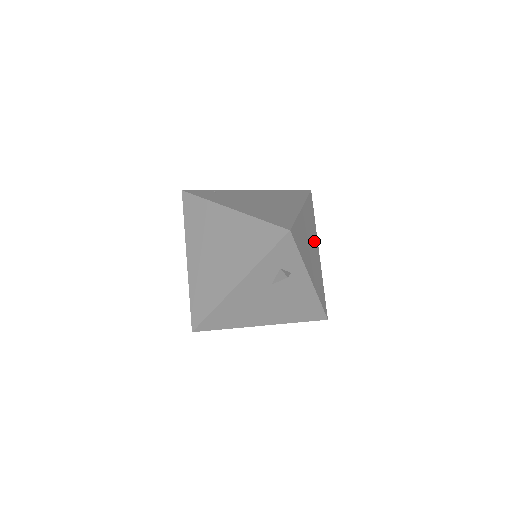
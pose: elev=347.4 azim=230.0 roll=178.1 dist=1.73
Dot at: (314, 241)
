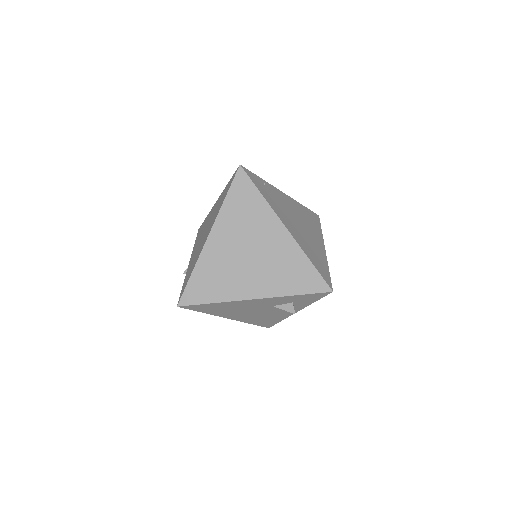
Dot at: occluded
